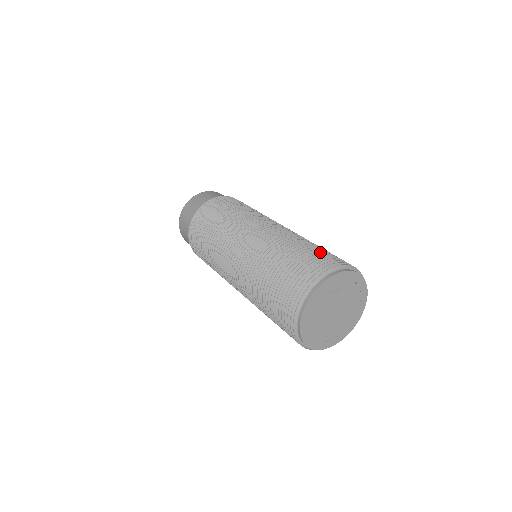
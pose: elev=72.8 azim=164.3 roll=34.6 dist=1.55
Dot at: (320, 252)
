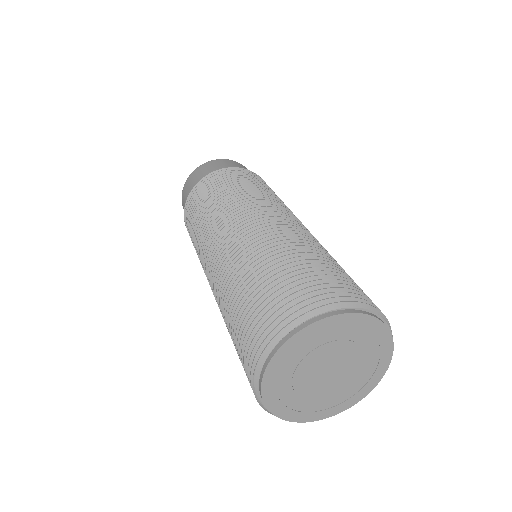
Dot at: occluded
